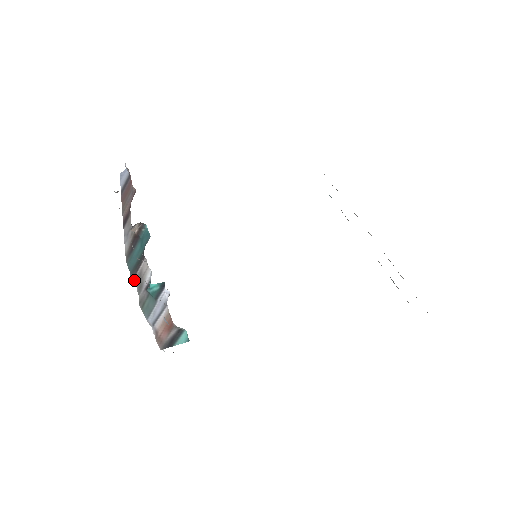
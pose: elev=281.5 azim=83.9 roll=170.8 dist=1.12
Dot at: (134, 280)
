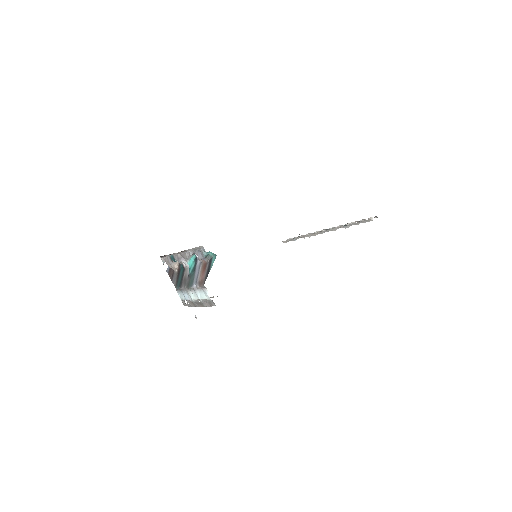
Dot at: (182, 286)
